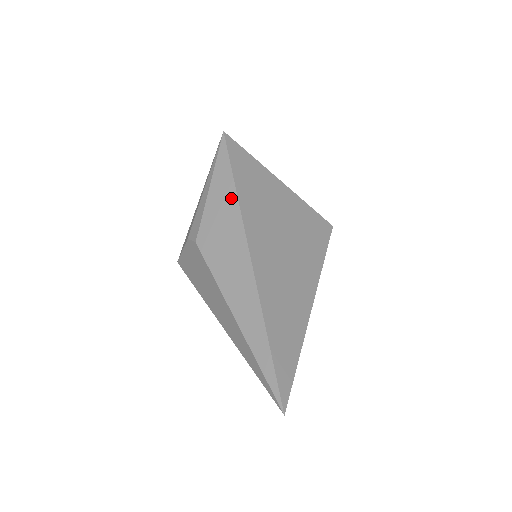
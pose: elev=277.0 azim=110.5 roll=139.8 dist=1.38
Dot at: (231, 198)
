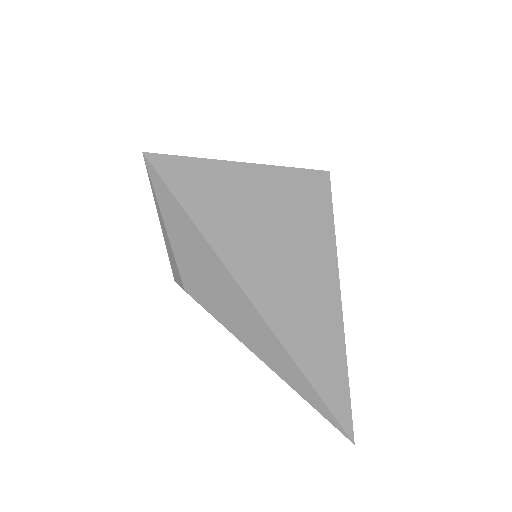
Dot at: (197, 239)
